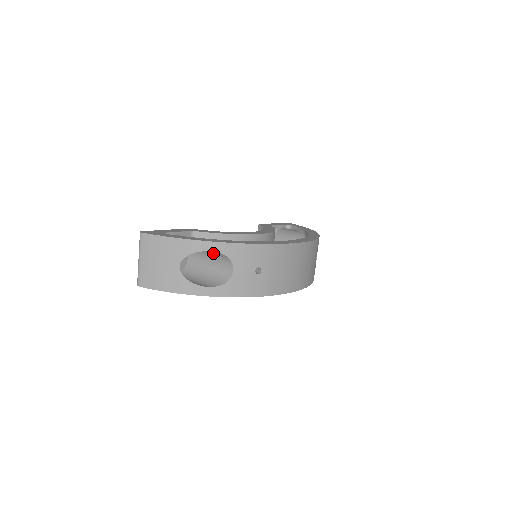
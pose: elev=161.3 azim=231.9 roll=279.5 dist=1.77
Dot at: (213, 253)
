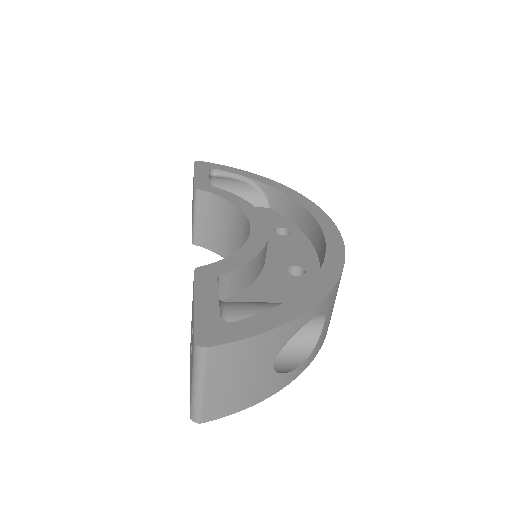
Dot at: occluded
